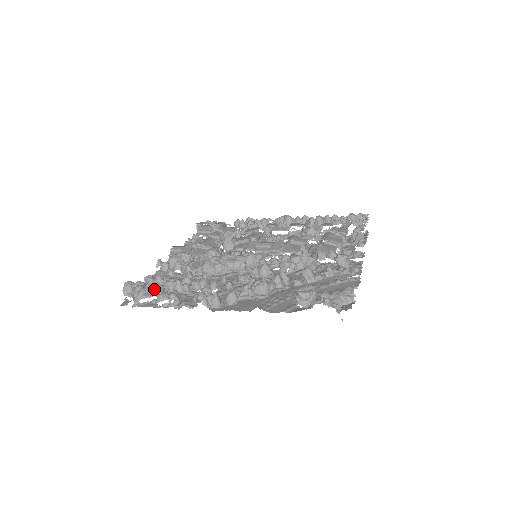
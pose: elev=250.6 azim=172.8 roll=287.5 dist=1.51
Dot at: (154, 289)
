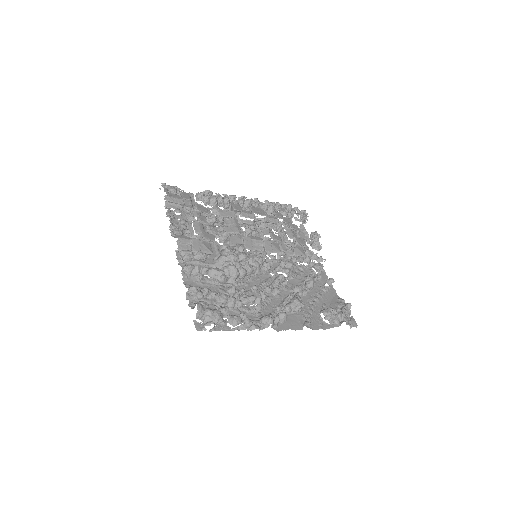
Dot at: (224, 312)
